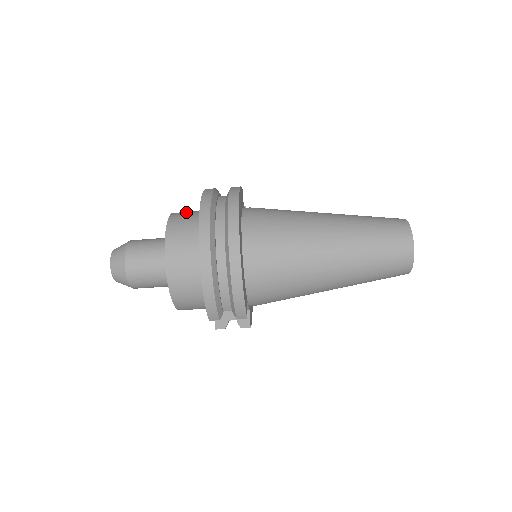
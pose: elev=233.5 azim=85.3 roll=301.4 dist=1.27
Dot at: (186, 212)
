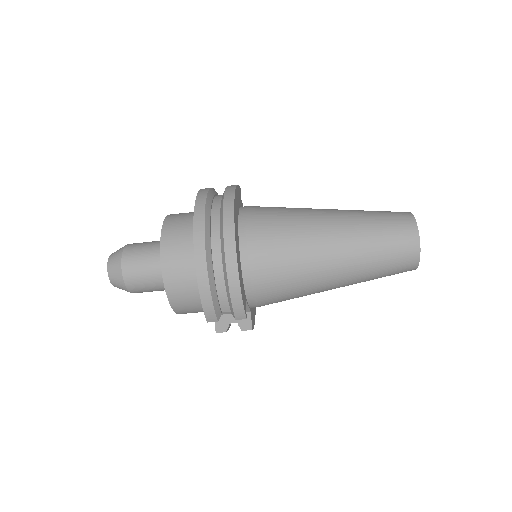
Dot at: (183, 213)
